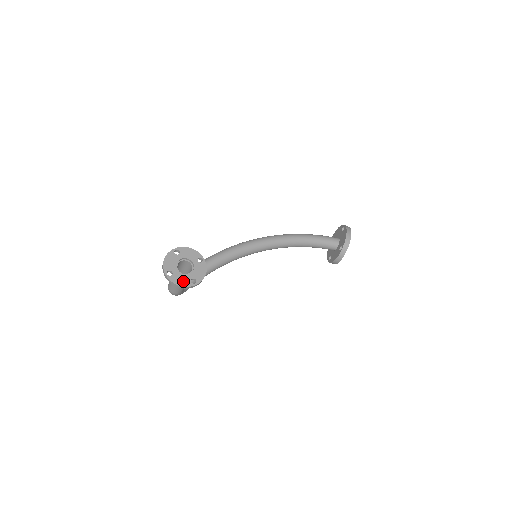
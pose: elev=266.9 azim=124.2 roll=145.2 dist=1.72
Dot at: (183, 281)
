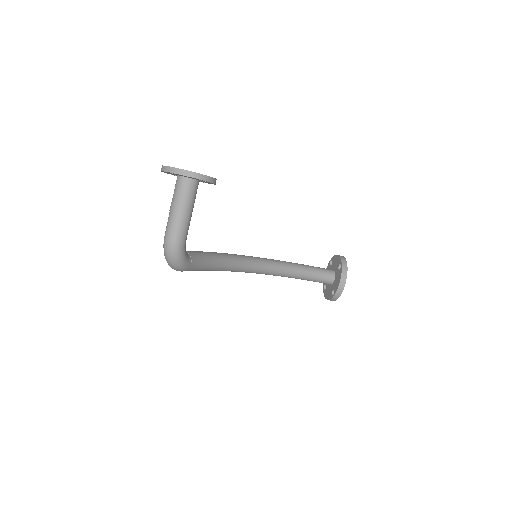
Dot at: (193, 172)
